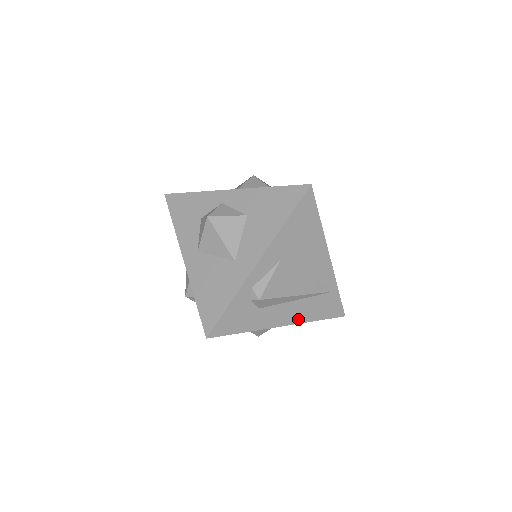
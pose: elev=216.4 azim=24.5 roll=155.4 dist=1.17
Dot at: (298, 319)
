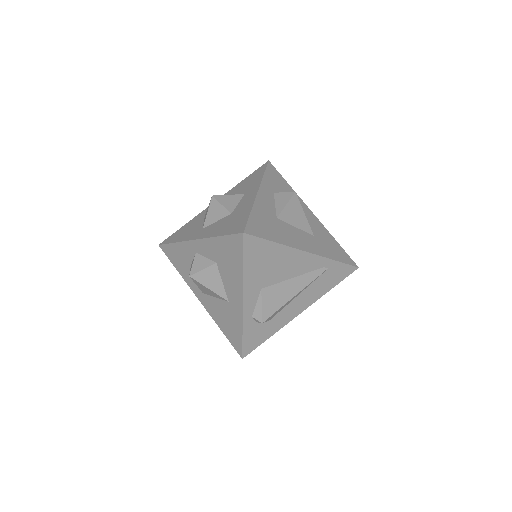
Dot at: (312, 300)
